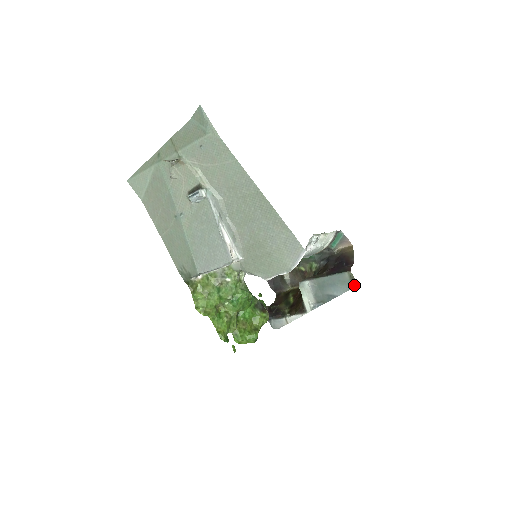
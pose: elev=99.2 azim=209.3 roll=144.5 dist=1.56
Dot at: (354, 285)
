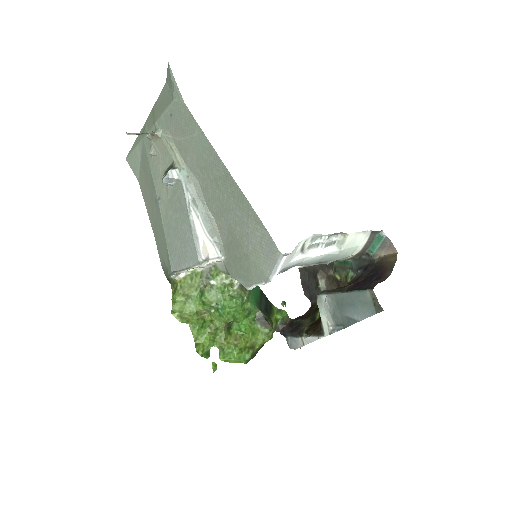
Dot at: (377, 310)
